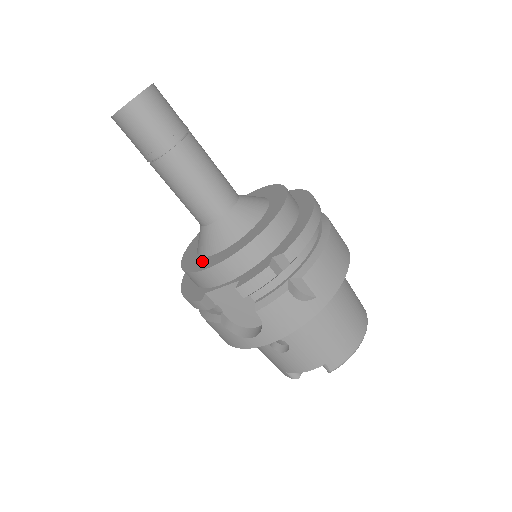
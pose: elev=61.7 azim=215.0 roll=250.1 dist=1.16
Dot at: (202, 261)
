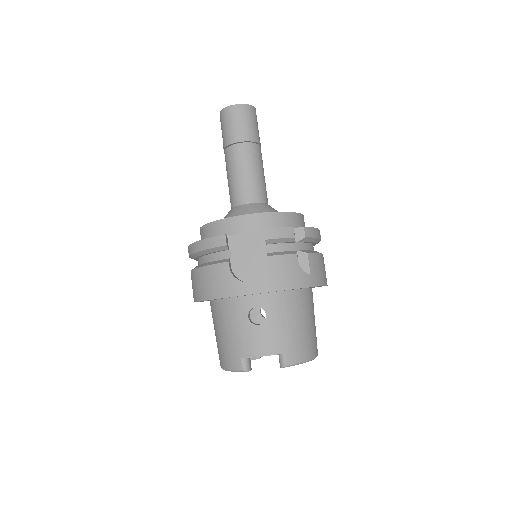
Dot at: occluded
